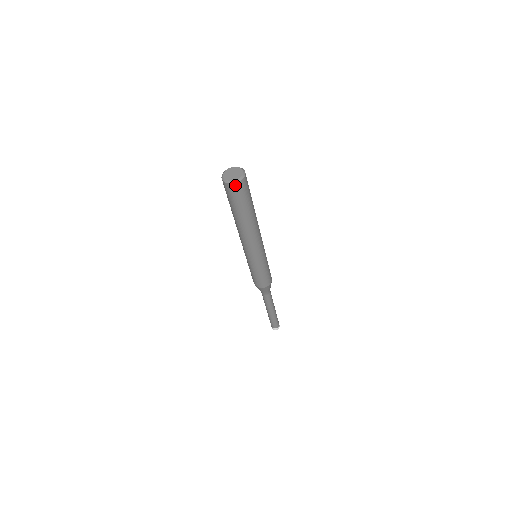
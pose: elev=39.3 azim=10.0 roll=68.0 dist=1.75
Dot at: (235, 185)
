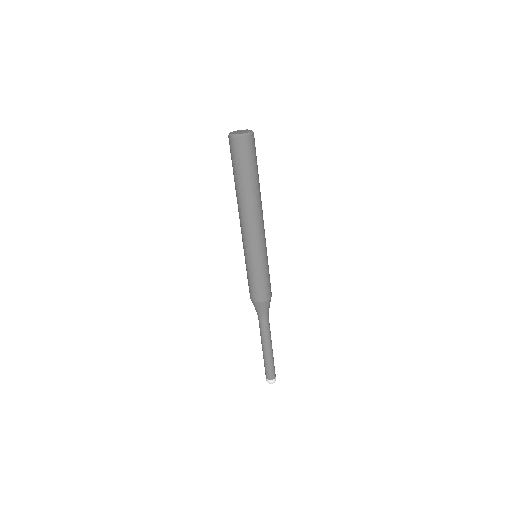
Dot at: (242, 139)
